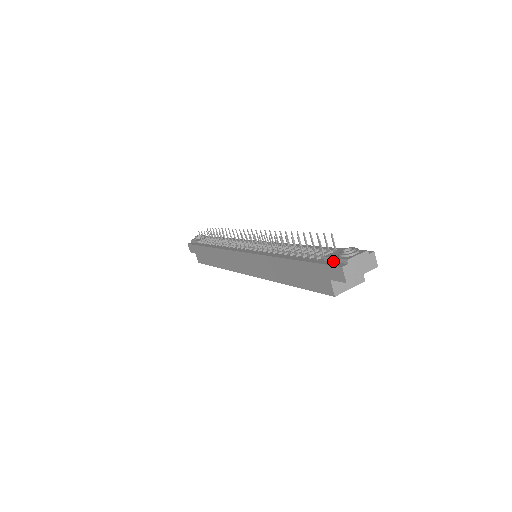
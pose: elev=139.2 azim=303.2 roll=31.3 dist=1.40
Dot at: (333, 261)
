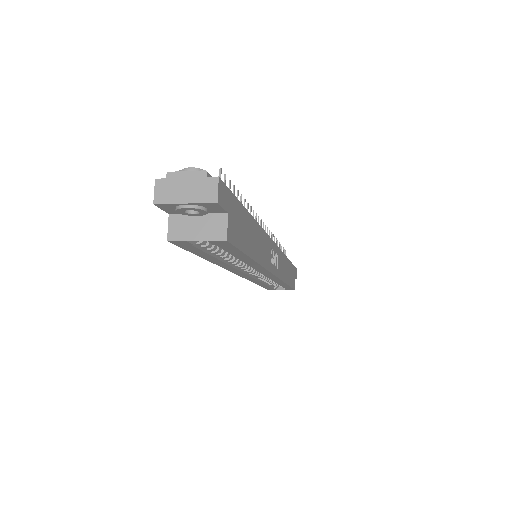
Dot at: occluded
